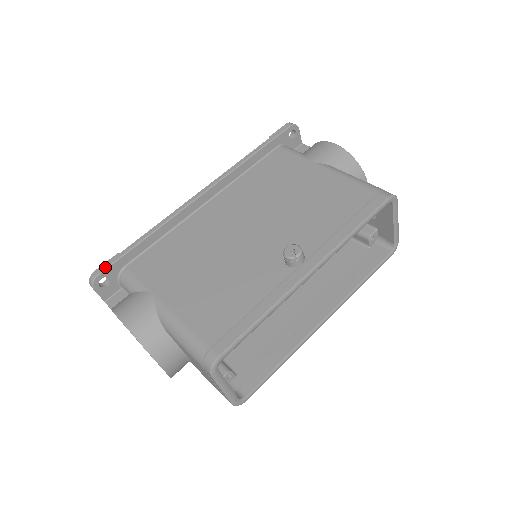
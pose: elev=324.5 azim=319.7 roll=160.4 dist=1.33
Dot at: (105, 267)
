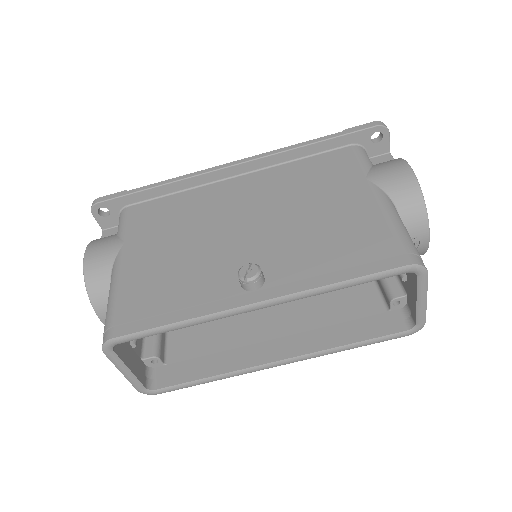
Dot at: (108, 198)
